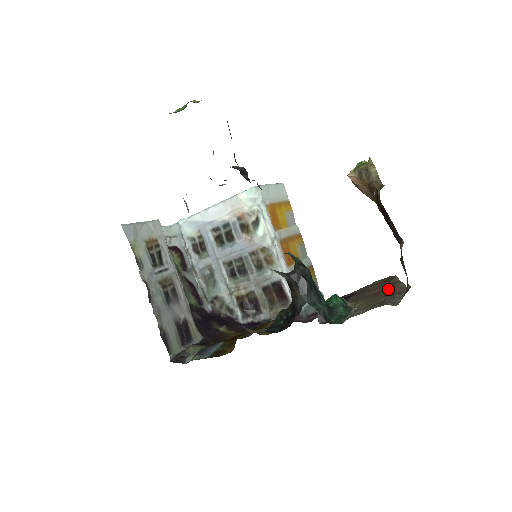
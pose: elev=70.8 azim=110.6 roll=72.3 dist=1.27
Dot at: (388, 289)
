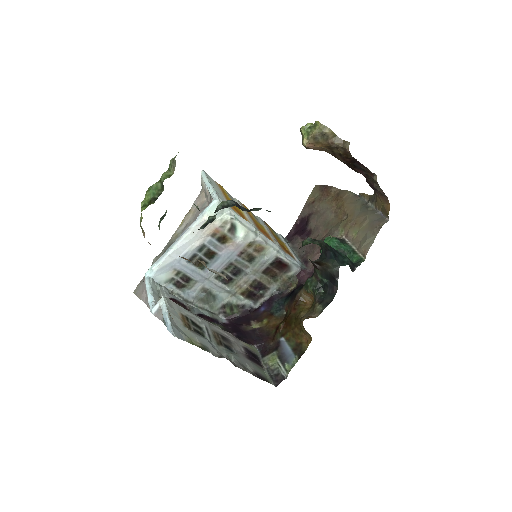
Dot at: (348, 205)
